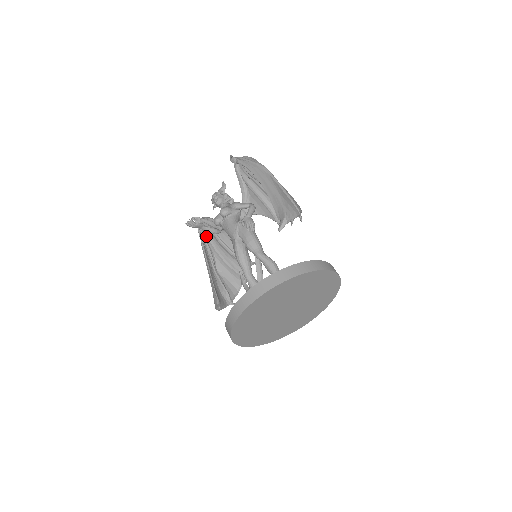
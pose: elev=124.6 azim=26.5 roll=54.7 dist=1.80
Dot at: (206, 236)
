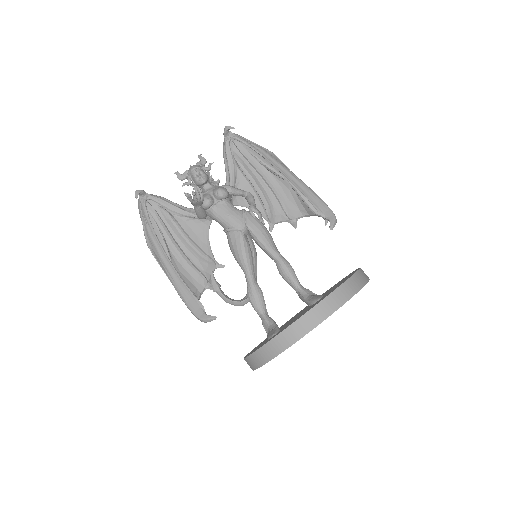
Dot at: (158, 220)
